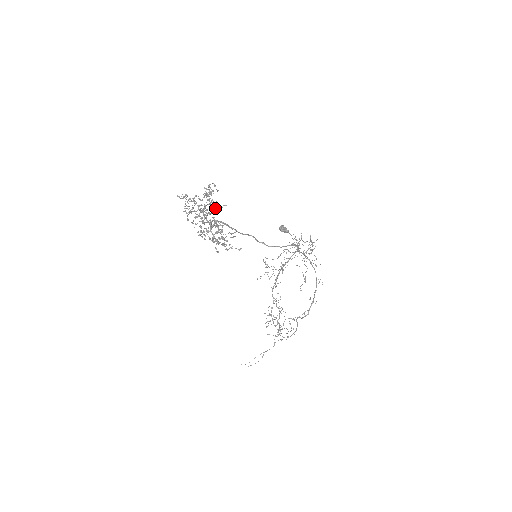
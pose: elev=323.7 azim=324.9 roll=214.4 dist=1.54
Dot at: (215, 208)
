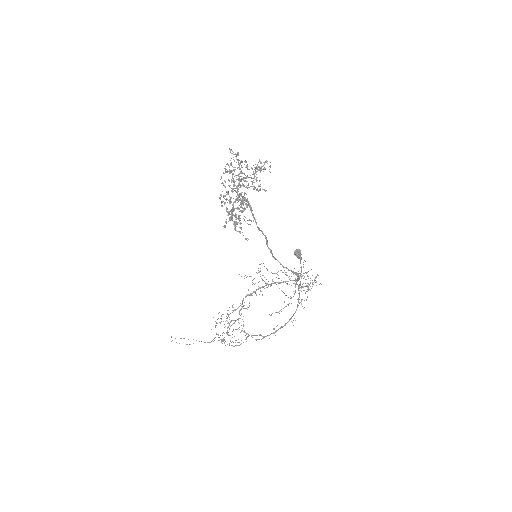
Dot at: (254, 186)
